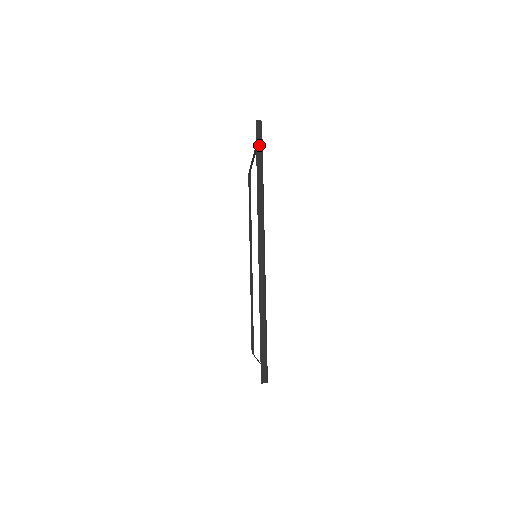
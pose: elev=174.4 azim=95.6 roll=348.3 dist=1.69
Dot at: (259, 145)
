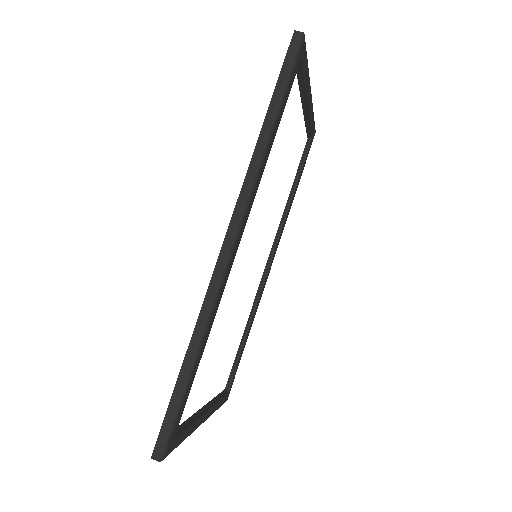
Dot at: (285, 73)
